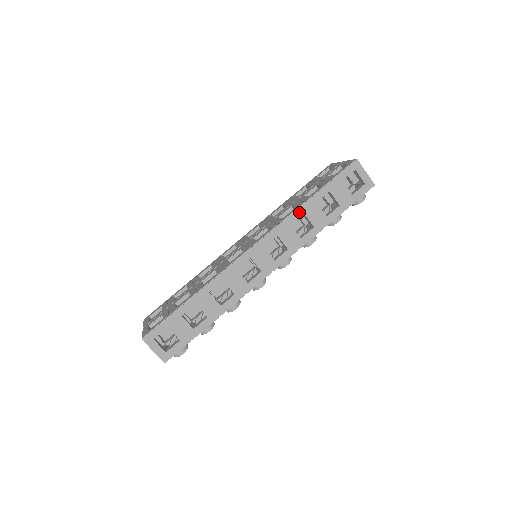
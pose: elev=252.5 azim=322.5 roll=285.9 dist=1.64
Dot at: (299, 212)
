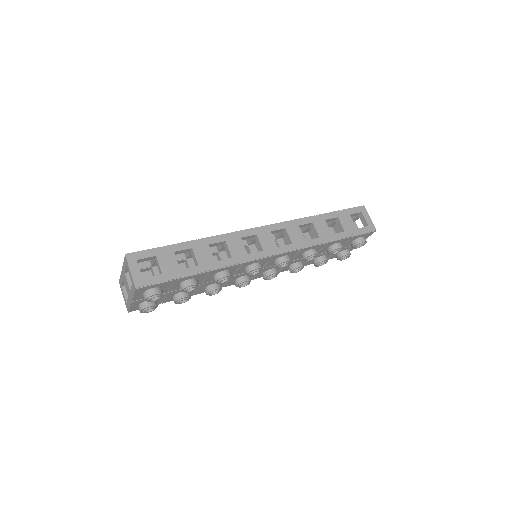
Dot at: (309, 220)
